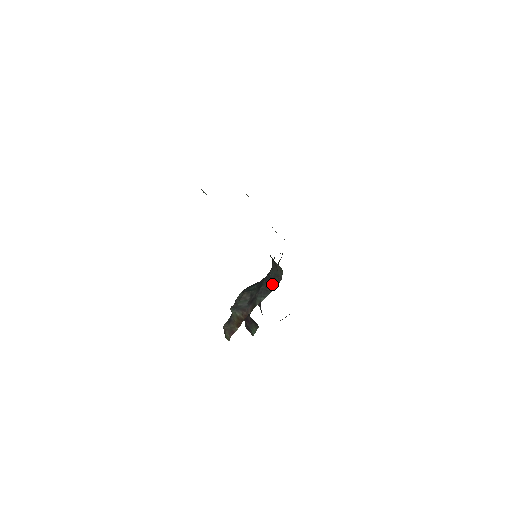
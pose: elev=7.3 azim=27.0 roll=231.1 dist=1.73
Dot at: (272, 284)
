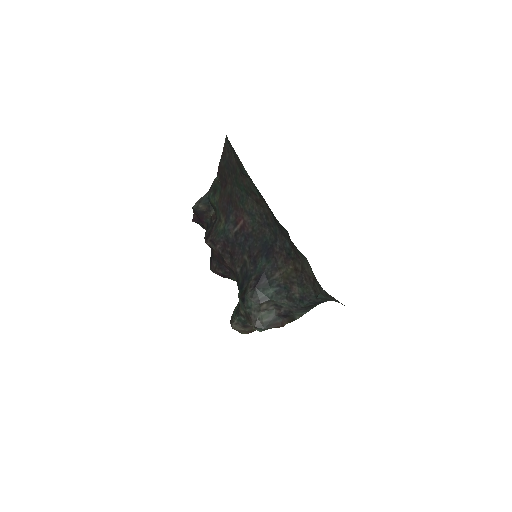
Dot at: occluded
